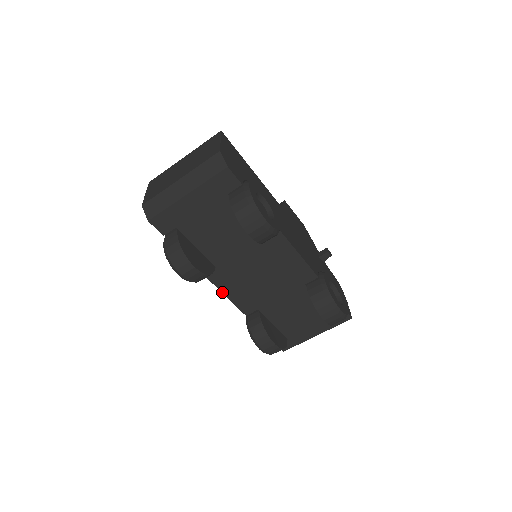
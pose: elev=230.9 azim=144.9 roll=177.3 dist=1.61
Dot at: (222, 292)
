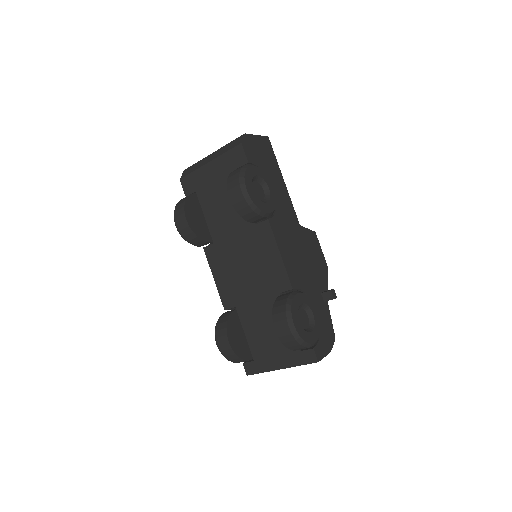
Dot at: (212, 273)
